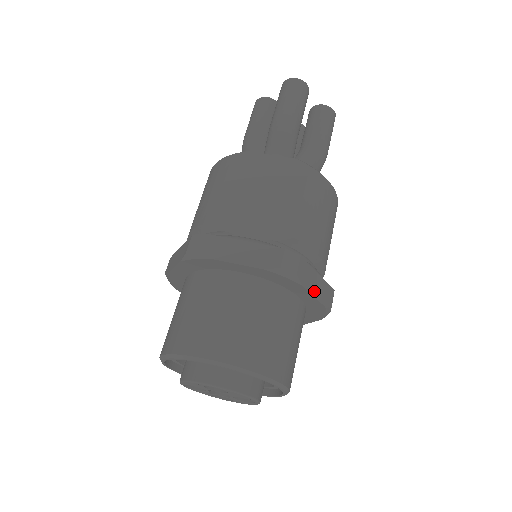
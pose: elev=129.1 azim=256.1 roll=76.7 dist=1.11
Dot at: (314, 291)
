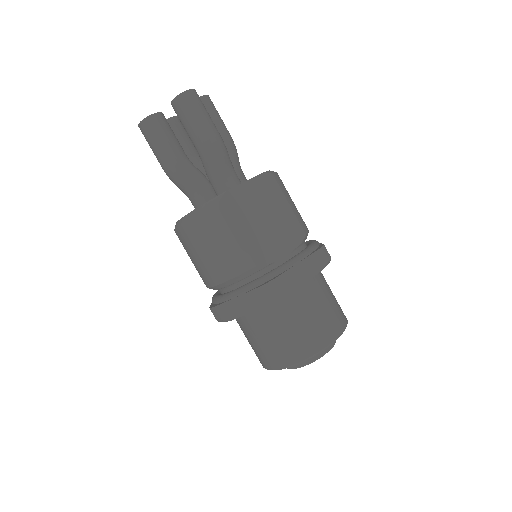
Dot at: occluded
